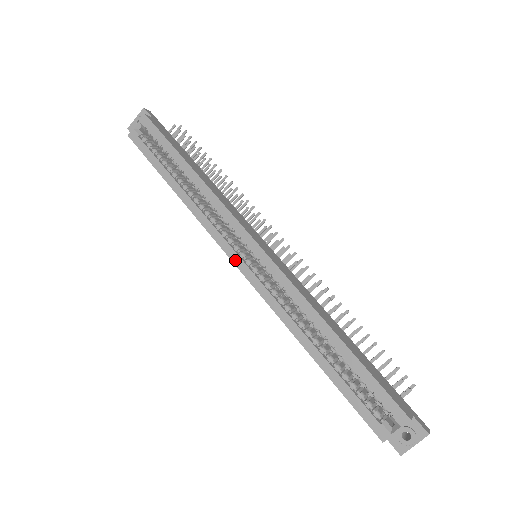
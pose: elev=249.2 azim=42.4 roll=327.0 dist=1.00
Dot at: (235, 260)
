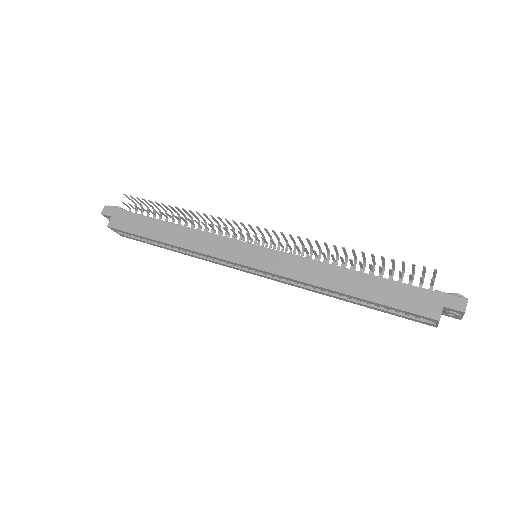
Dot at: occluded
